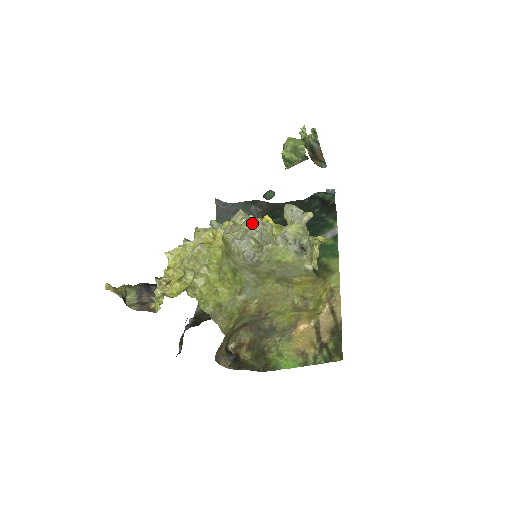
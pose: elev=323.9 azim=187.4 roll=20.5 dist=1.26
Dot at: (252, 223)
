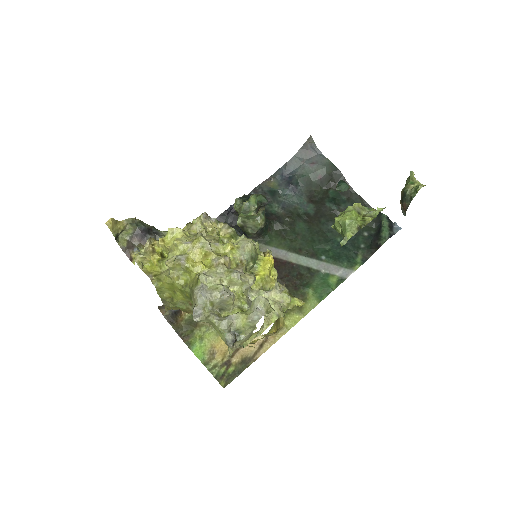
Dot at: (231, 280)
